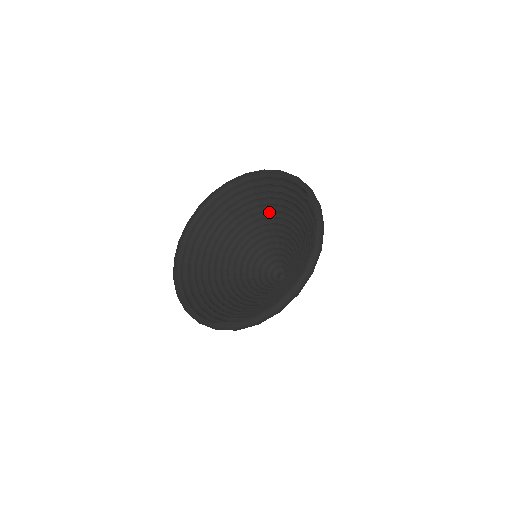
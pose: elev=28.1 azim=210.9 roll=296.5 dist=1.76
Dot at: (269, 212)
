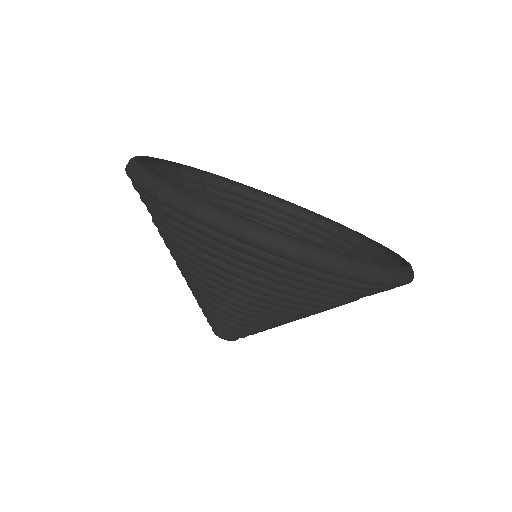
Dot at: occluded
